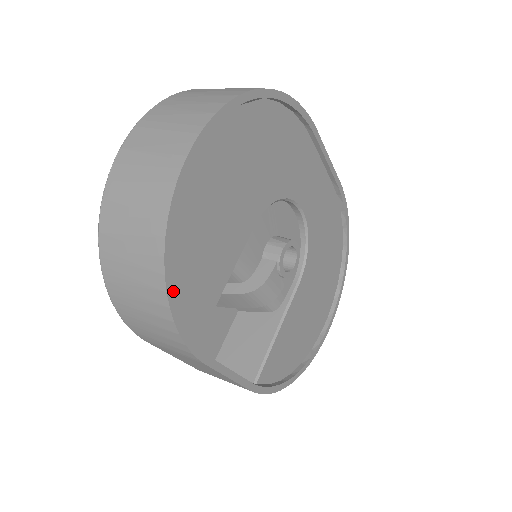
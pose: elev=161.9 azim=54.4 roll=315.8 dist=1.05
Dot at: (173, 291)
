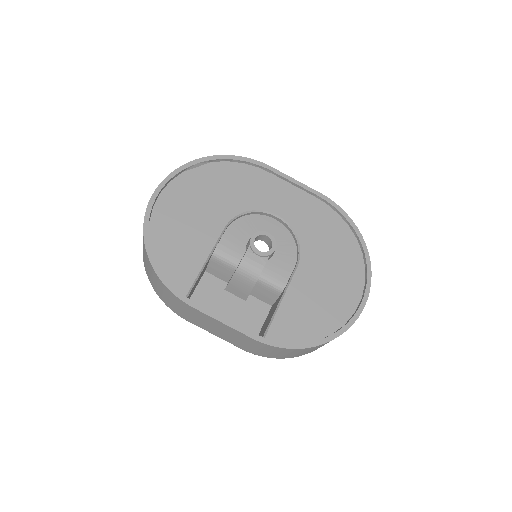
Dot at: (154, 260)
